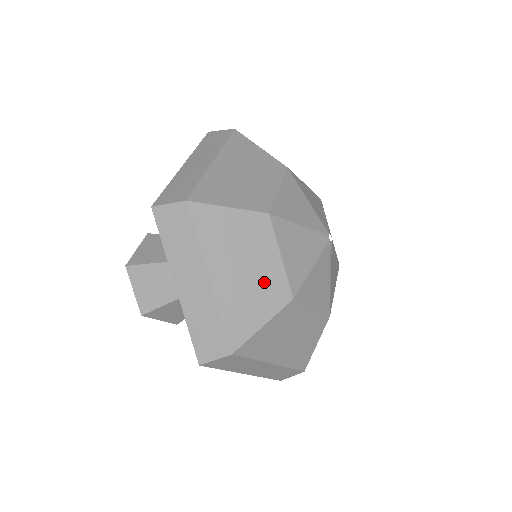
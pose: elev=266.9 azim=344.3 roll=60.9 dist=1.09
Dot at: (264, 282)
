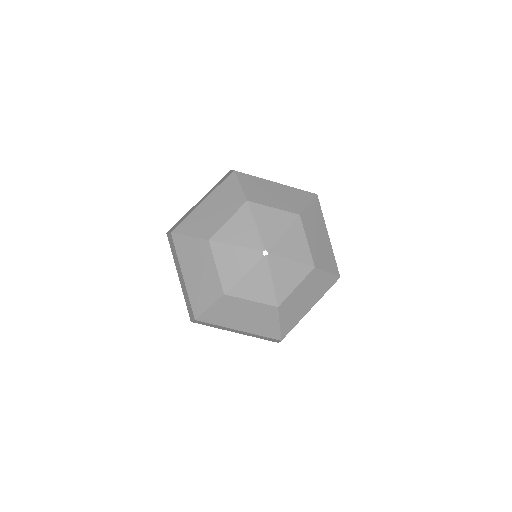
Dot at: (258, 314)
